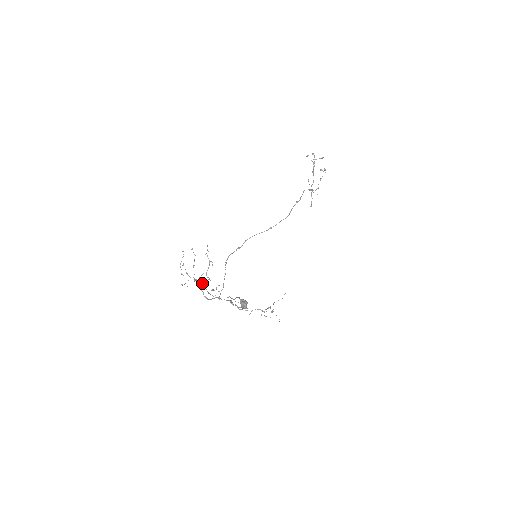
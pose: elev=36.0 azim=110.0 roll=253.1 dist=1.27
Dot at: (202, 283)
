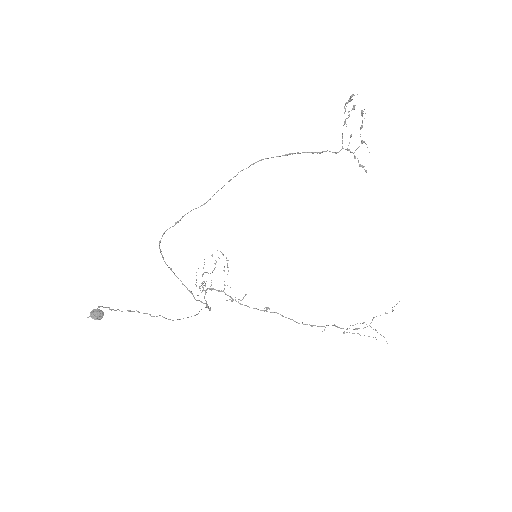
Dot at: (224, 292)
